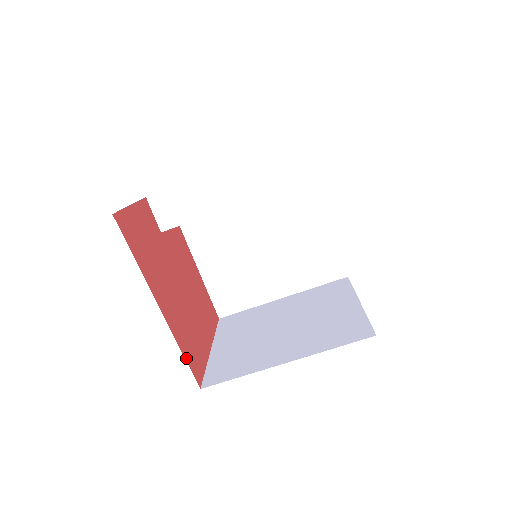
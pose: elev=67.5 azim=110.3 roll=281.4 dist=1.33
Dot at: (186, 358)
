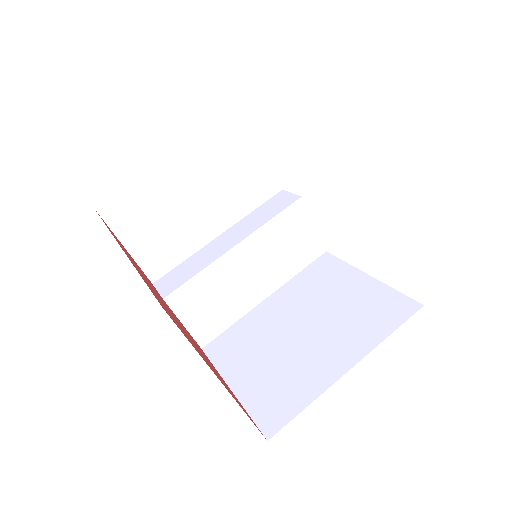
Dot at: occluded
